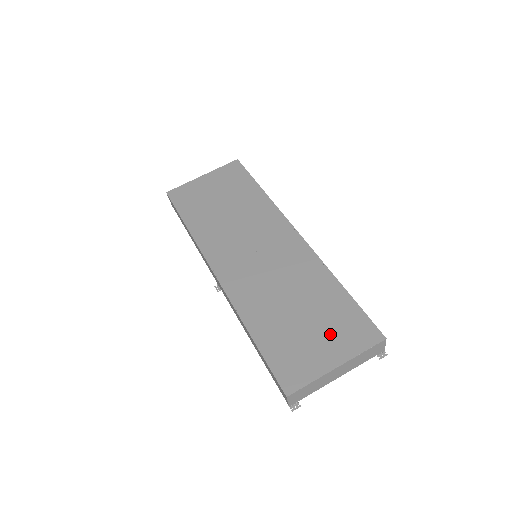
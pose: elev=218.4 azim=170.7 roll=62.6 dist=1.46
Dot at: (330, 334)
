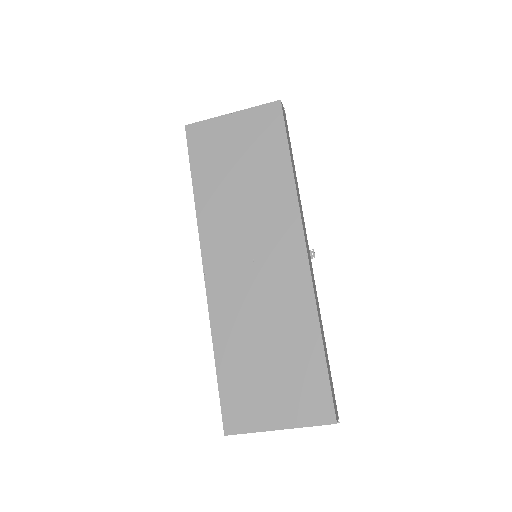
Dot at: (287, 393)
